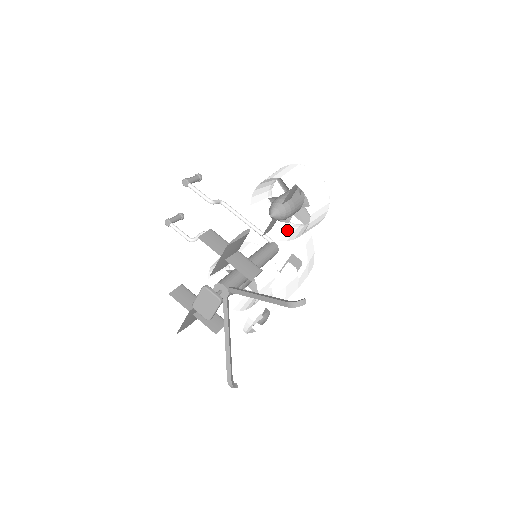
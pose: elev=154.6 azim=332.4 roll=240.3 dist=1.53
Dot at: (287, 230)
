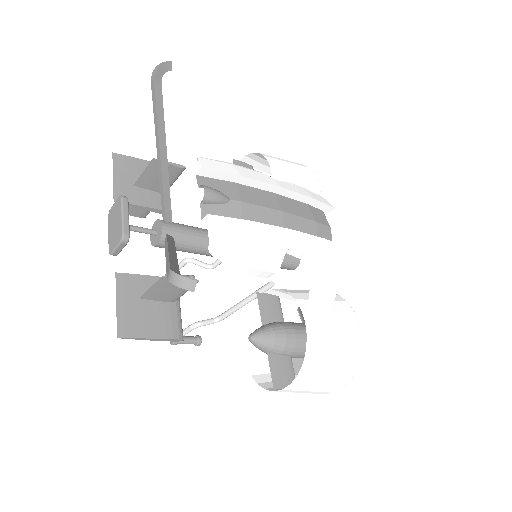
Dot at: occluded
